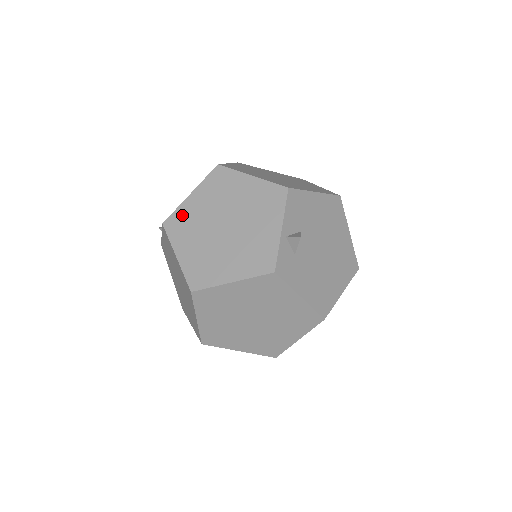
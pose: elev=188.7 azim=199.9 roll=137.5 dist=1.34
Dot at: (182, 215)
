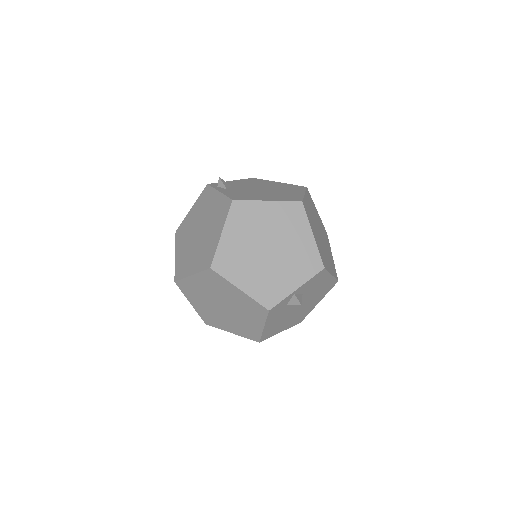
Dot at: (250, 209)
